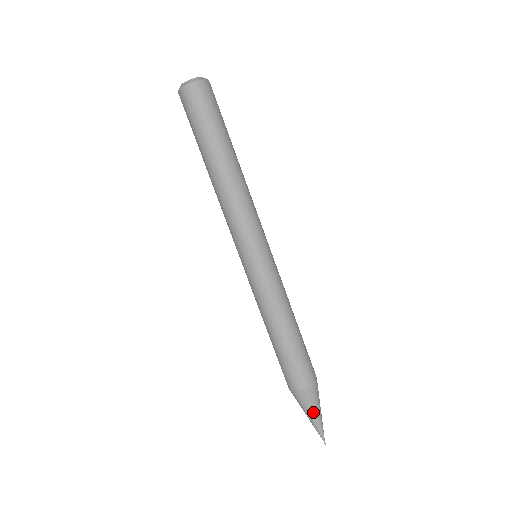
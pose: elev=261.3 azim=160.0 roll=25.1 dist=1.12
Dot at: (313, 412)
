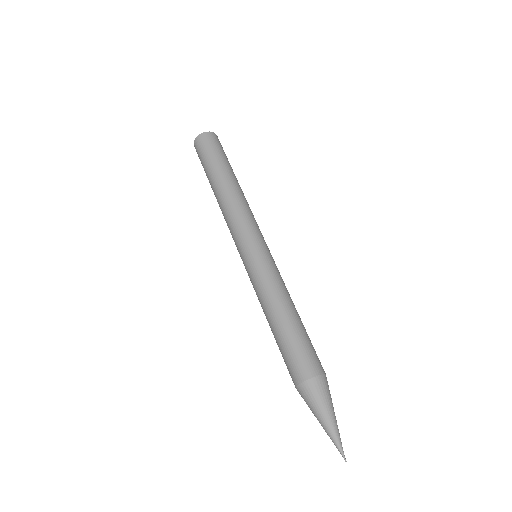
Dot at: (319, 414)
